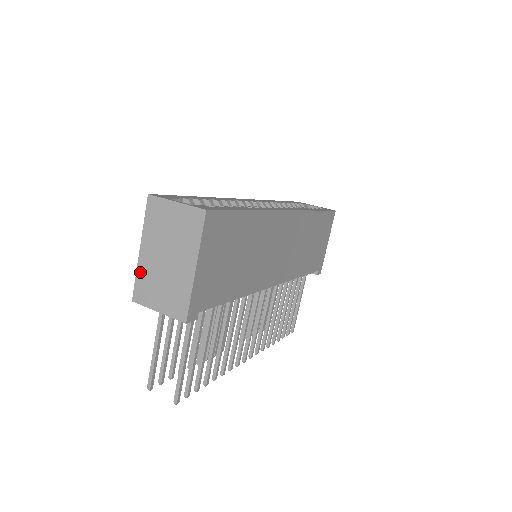
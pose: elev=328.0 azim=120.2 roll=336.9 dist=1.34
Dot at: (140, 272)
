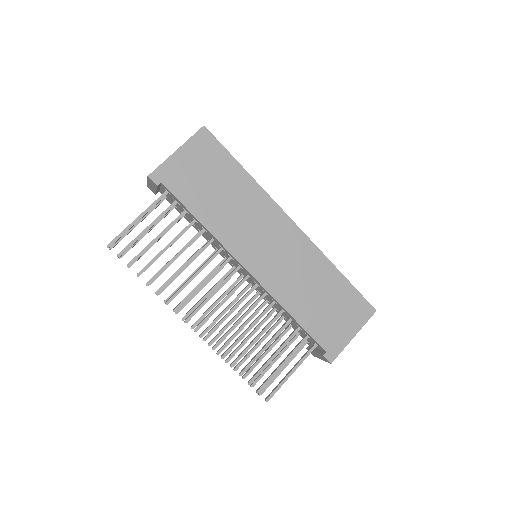
Dot at: occluded
